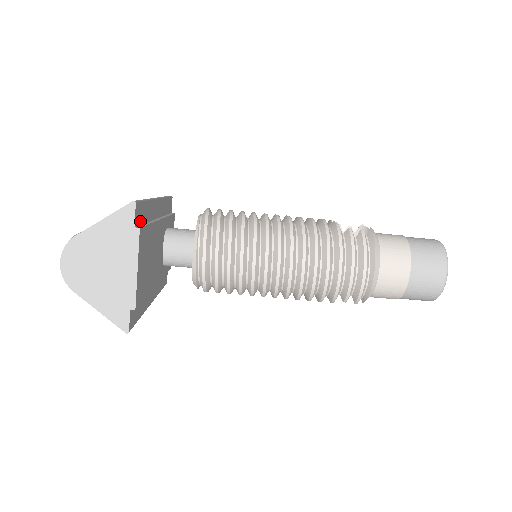
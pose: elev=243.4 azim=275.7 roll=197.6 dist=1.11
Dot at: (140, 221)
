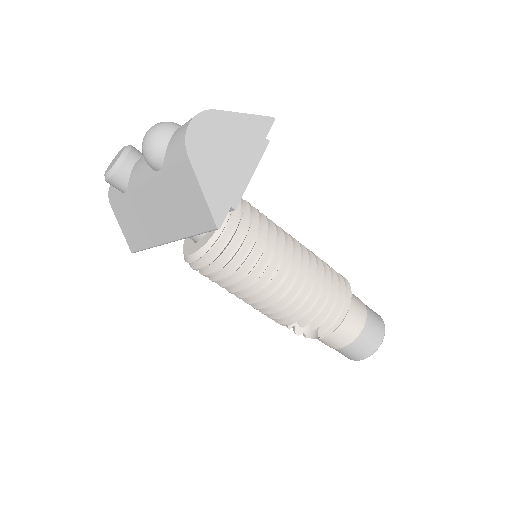
Dot at: occluded
